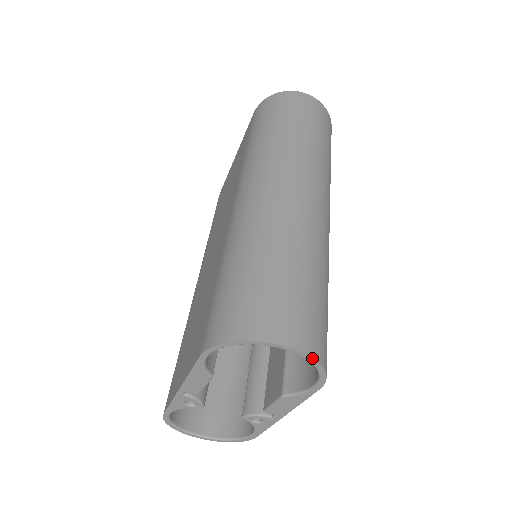
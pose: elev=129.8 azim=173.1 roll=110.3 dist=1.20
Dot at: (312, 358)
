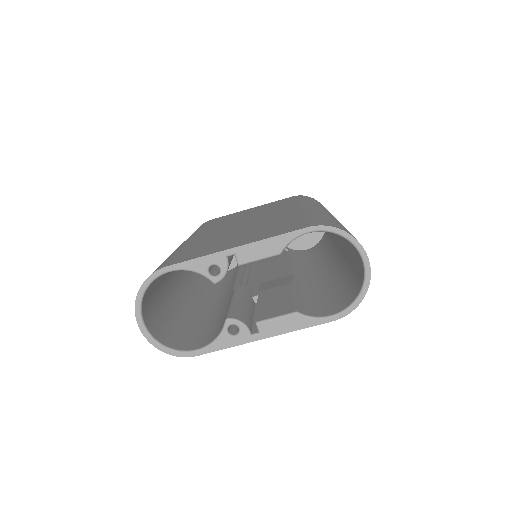
Dot at: (369, 284)
